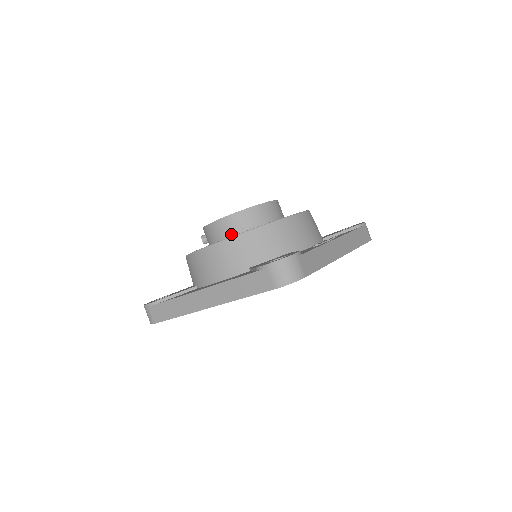
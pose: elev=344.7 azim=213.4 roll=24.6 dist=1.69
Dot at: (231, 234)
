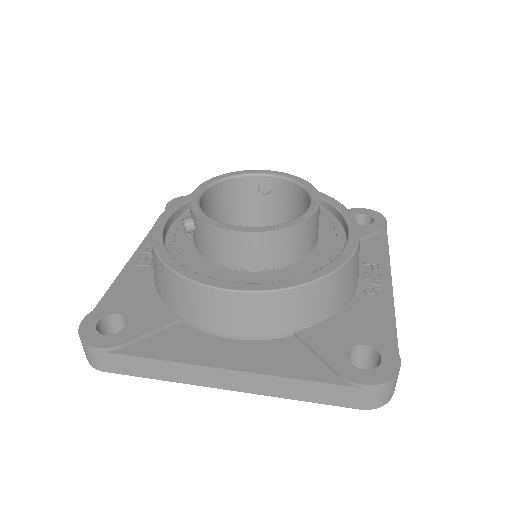
Dot at: (261, 257)
